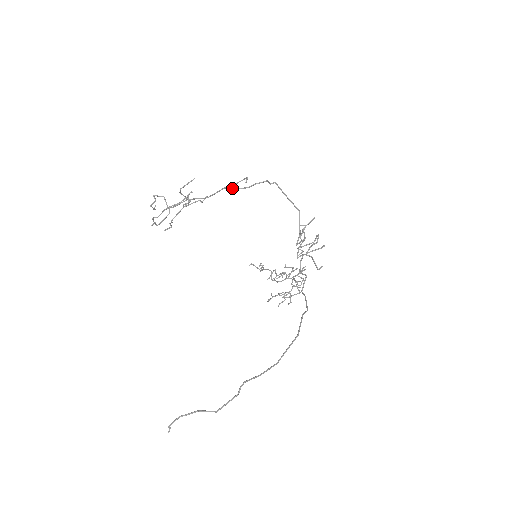
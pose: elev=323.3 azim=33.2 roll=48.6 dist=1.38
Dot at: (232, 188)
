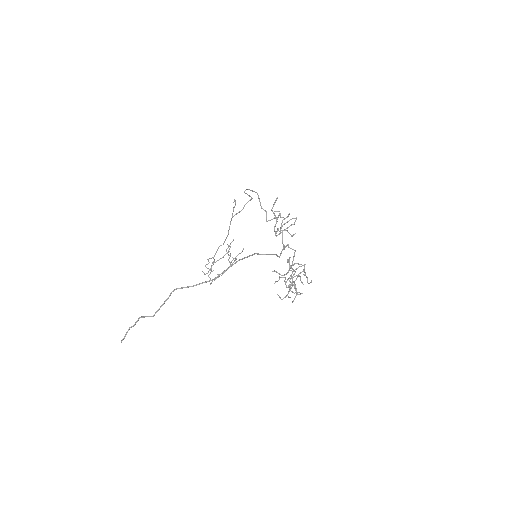
Dot at: (232, 215)
